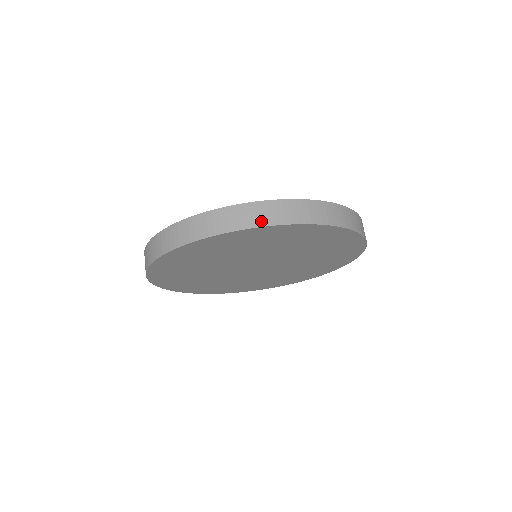
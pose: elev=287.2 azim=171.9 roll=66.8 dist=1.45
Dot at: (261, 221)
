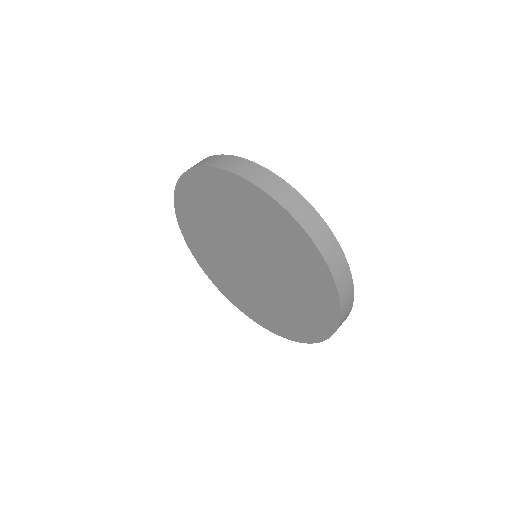
Dot at: (336, 271)
